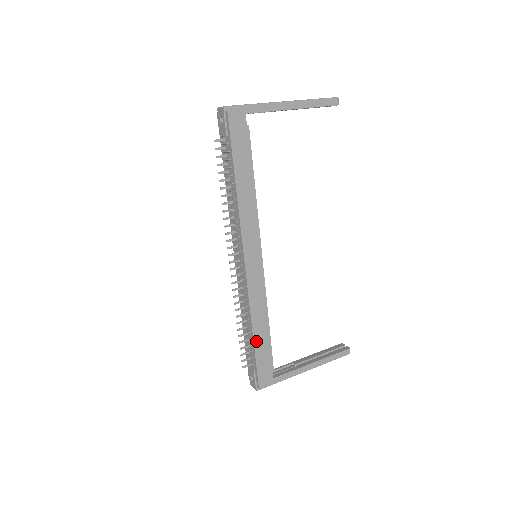
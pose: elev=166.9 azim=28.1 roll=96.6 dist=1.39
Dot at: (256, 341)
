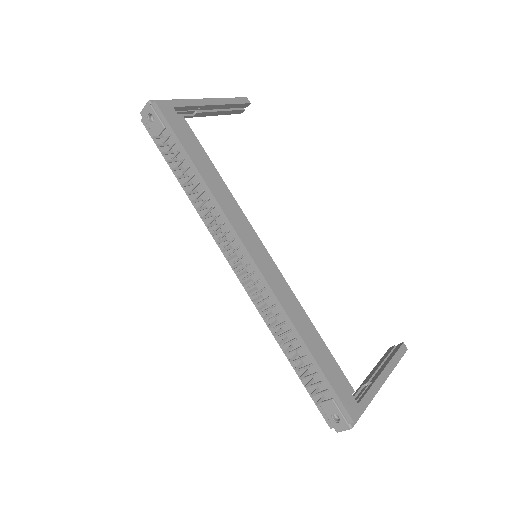
Dot at: (314, 354)
